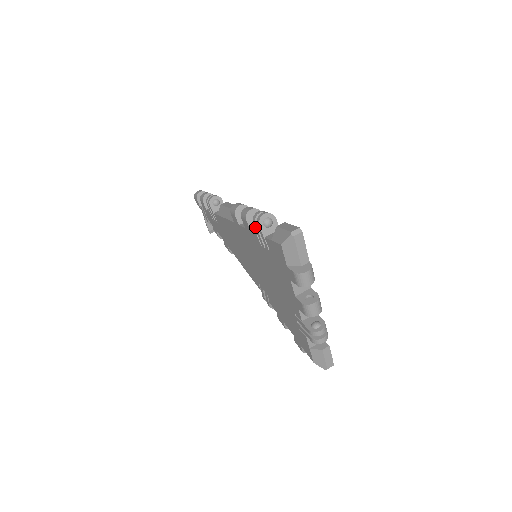
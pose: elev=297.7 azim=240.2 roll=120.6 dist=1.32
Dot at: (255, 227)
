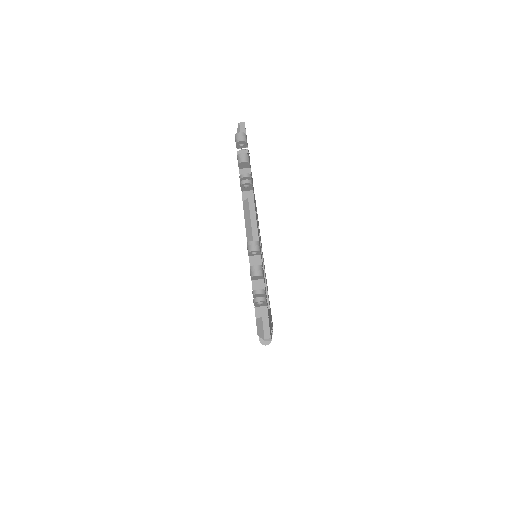
Dot at: occluded
